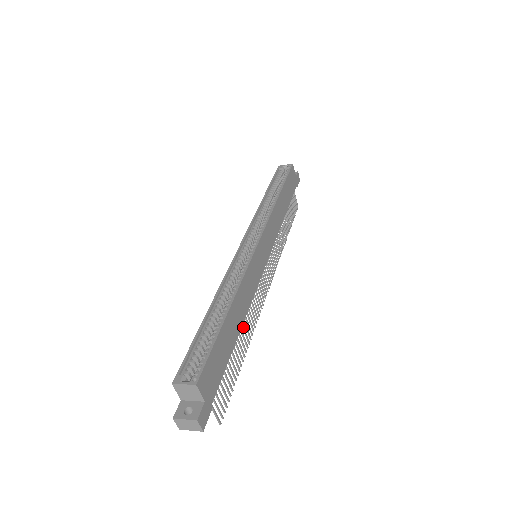
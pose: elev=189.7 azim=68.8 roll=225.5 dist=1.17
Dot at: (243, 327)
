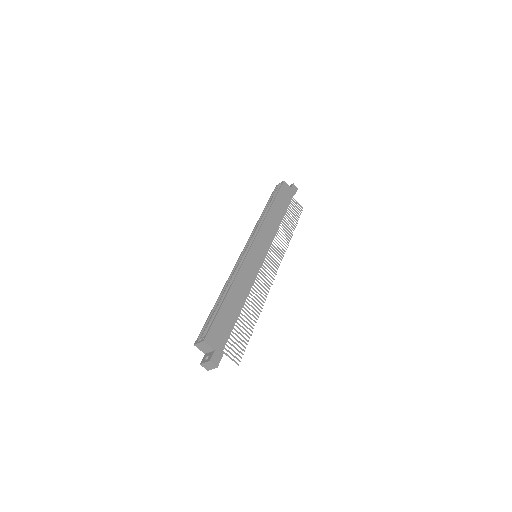
Dot at: (249, 304)
